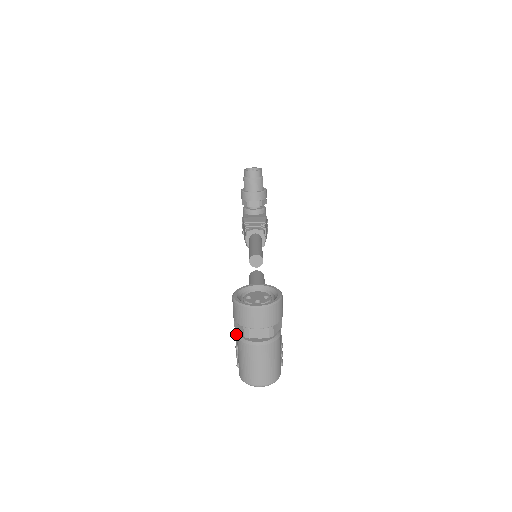
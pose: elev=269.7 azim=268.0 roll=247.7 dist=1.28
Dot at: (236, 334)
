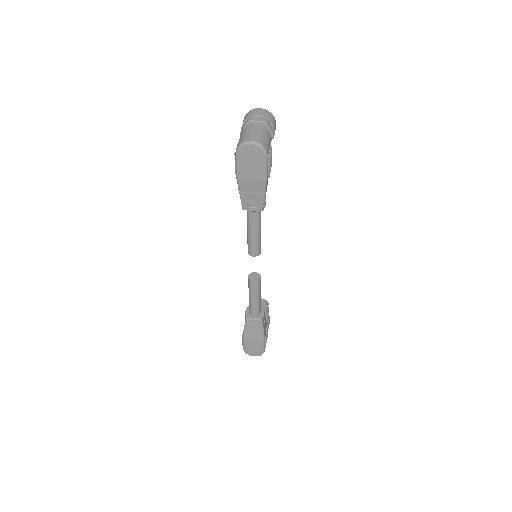
Dot at: occluded
